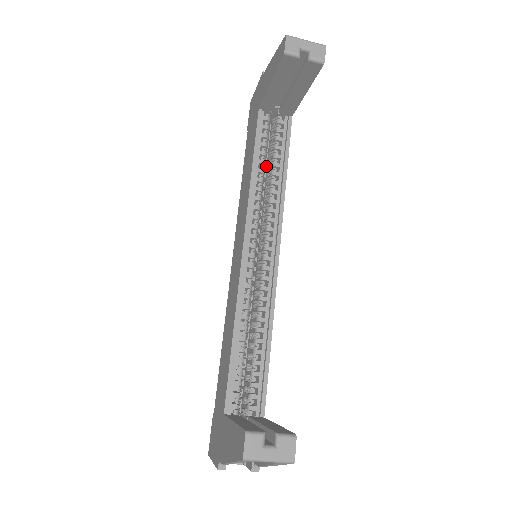
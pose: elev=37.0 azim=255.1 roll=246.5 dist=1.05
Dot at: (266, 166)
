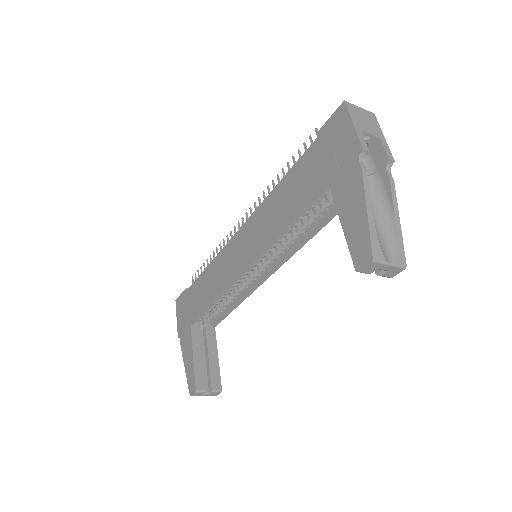
Dot at: occluded
